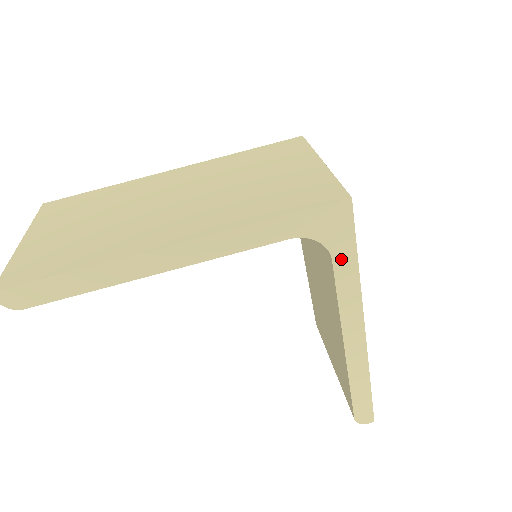
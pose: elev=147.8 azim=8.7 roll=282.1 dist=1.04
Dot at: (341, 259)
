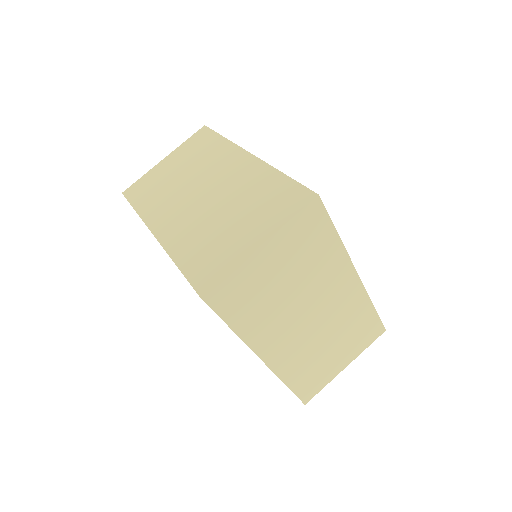
Dot at: occluded
